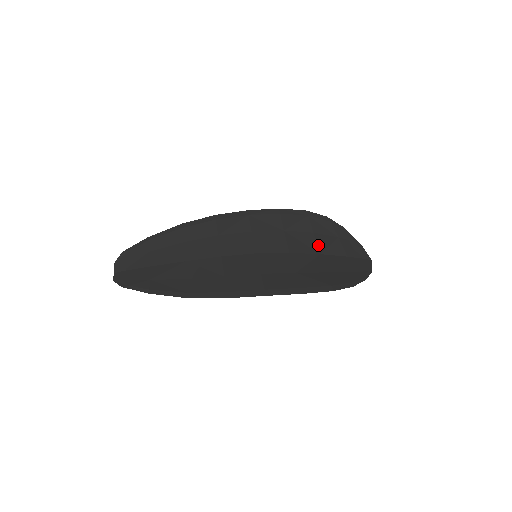
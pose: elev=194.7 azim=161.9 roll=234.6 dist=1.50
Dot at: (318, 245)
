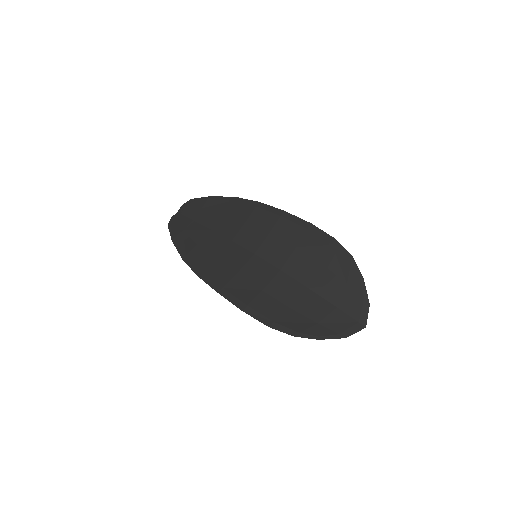
Dot at: (315, 279)
